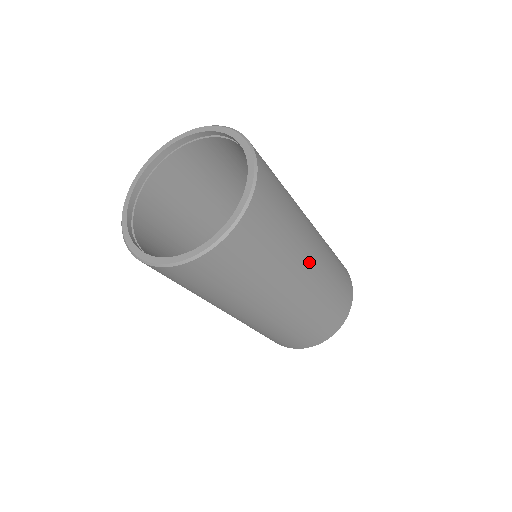
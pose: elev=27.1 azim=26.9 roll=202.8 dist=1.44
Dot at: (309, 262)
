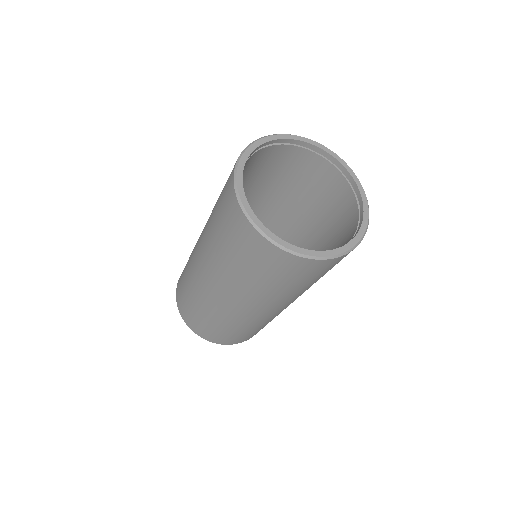
Dot at: occluded
